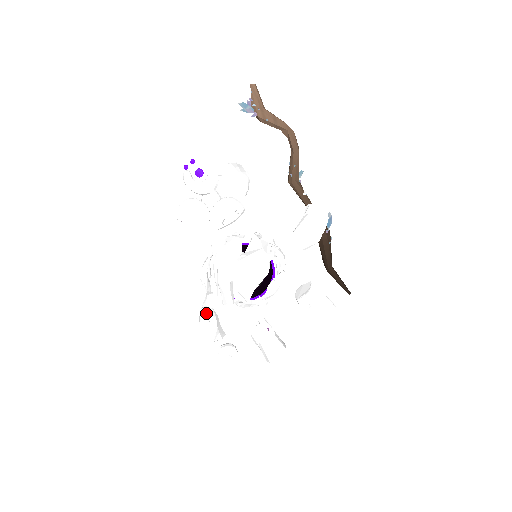
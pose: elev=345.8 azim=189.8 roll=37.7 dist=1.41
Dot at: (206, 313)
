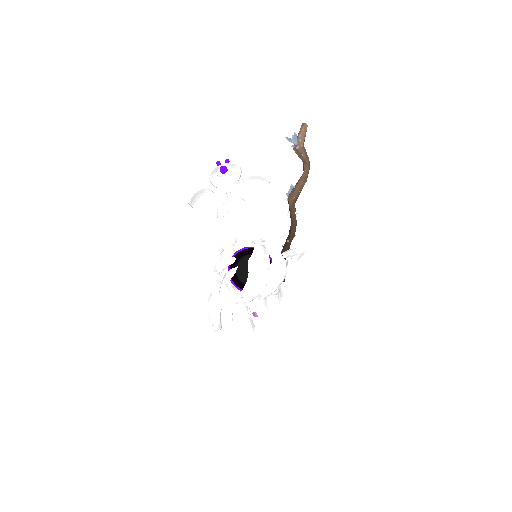
Dot at: (220, 301)
